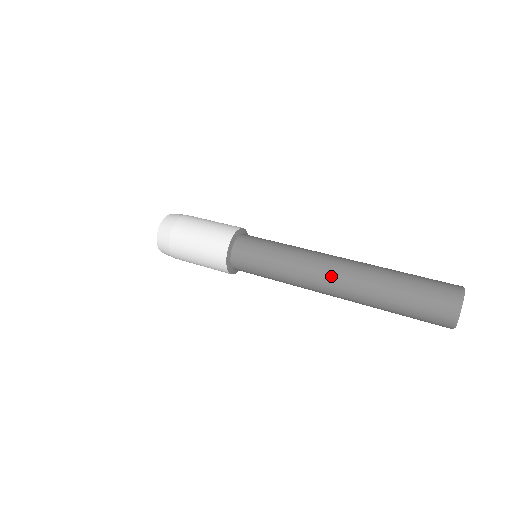
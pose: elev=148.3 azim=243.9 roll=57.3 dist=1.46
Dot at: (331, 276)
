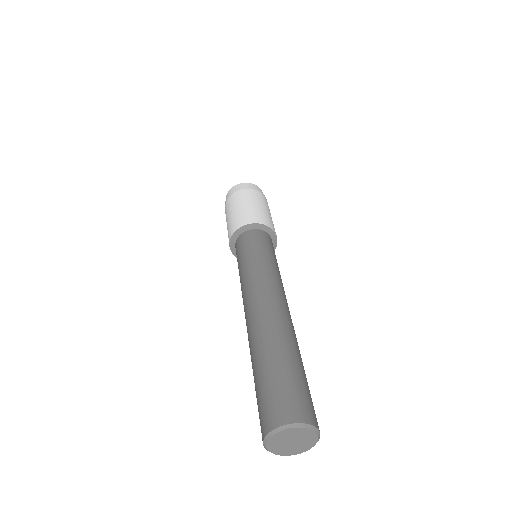
Dot at: (247, 313)
